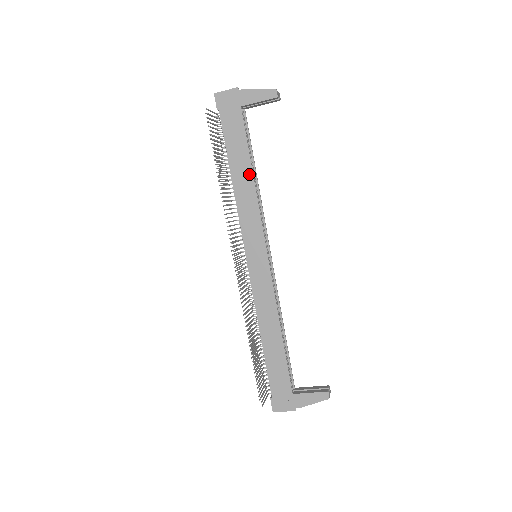
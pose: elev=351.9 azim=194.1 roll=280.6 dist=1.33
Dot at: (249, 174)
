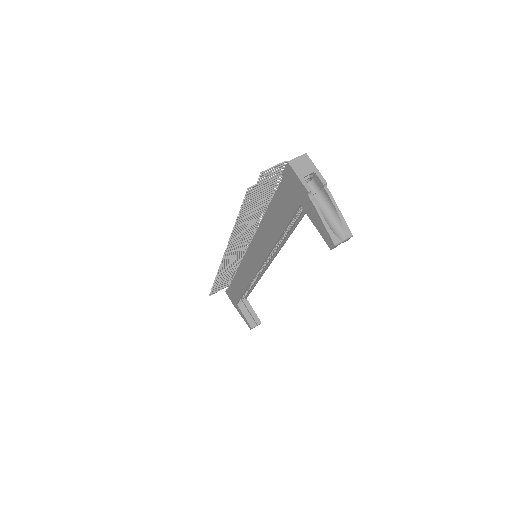
Dot at: (275, 236)
